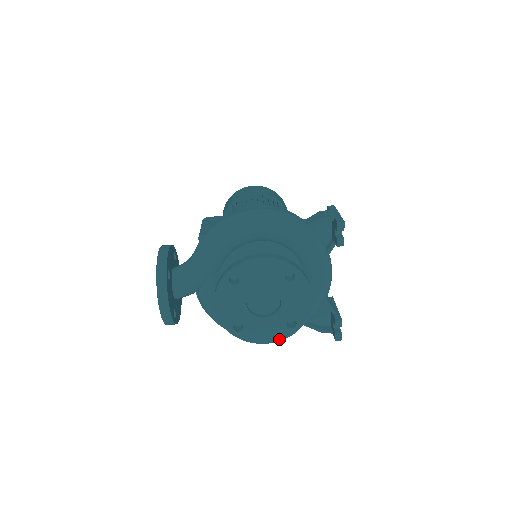
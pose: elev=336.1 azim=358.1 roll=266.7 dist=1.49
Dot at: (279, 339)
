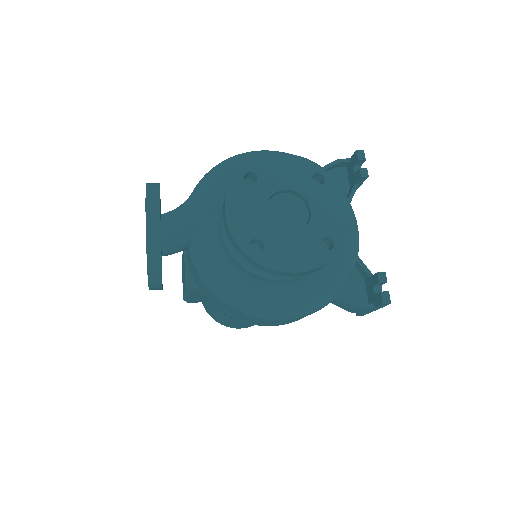
Dot at: (313, 266)
